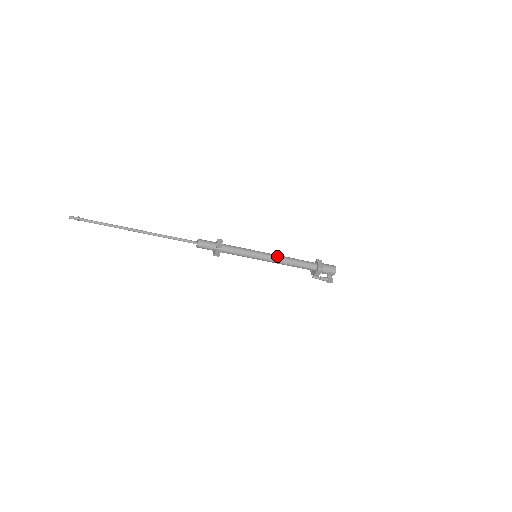
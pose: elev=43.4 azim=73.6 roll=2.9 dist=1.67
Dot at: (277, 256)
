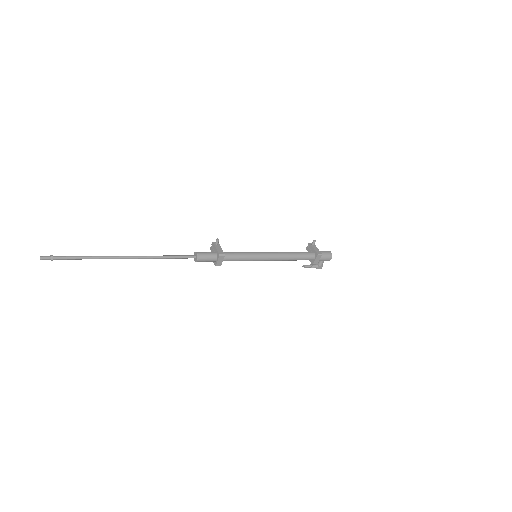
Dot at: (277, 259)
